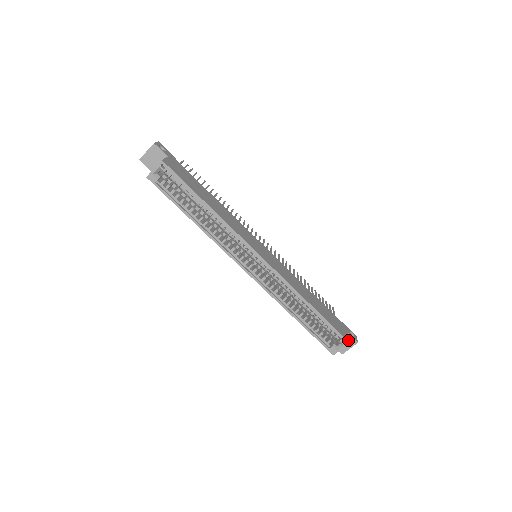
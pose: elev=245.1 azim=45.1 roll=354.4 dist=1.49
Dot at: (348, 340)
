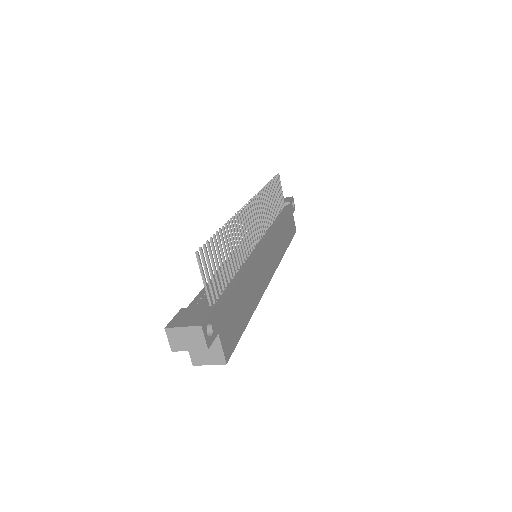
Dot at: occluded
